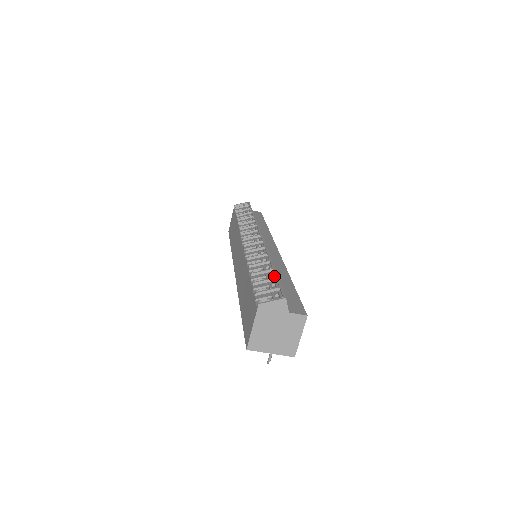
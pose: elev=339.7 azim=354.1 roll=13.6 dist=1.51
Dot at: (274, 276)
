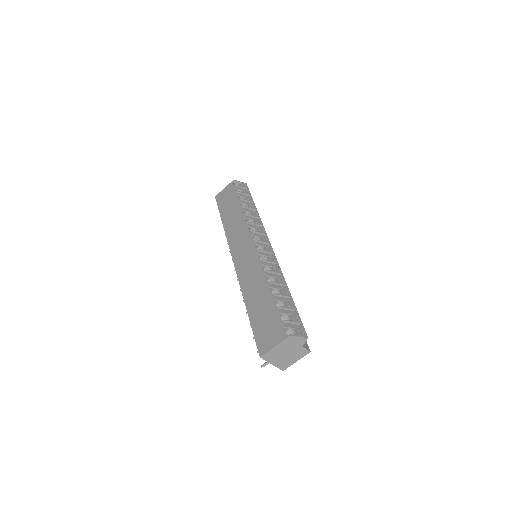
Dot at: (294, 307)
